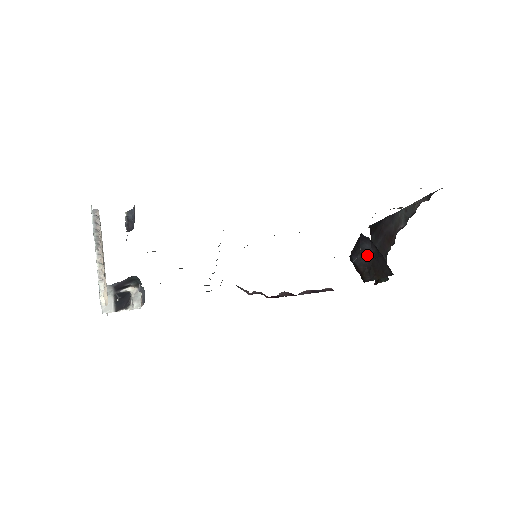
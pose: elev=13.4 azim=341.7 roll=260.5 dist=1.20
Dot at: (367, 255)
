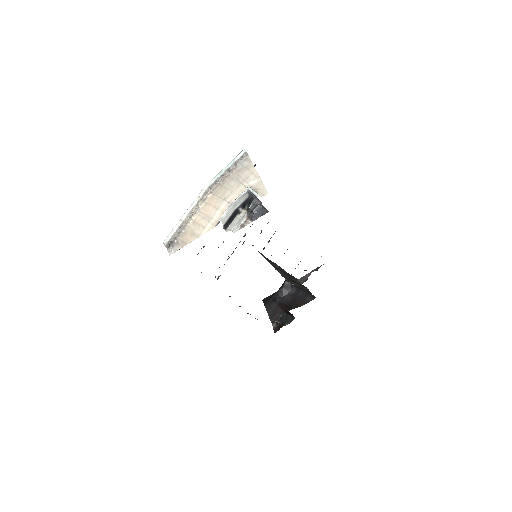
Dot at: (288, 295)
